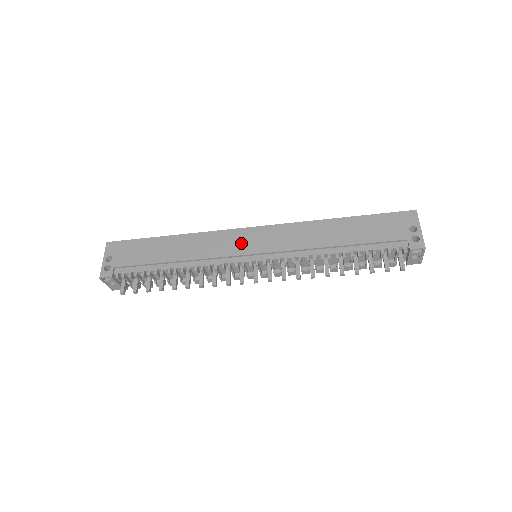
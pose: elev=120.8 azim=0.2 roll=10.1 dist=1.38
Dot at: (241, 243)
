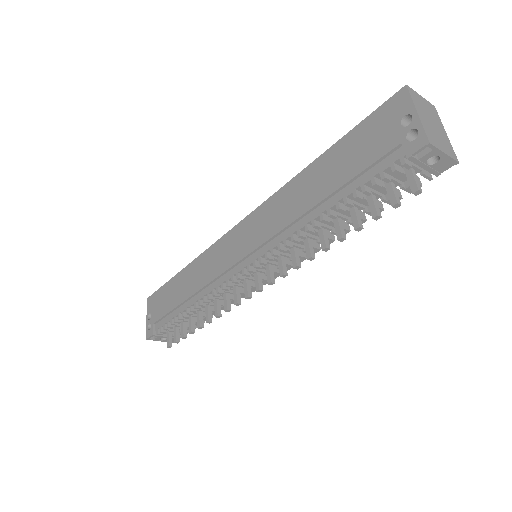
Dot at: (230, 250)
